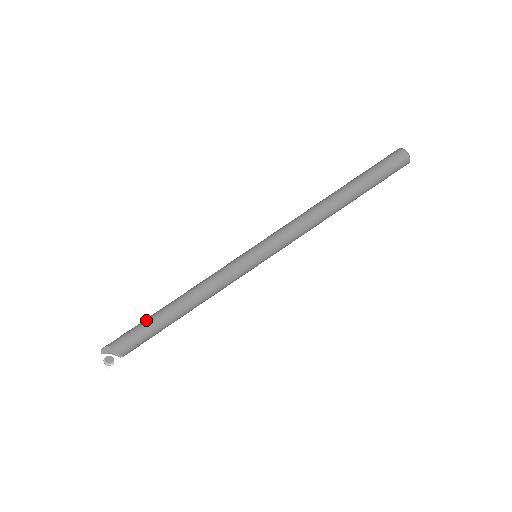
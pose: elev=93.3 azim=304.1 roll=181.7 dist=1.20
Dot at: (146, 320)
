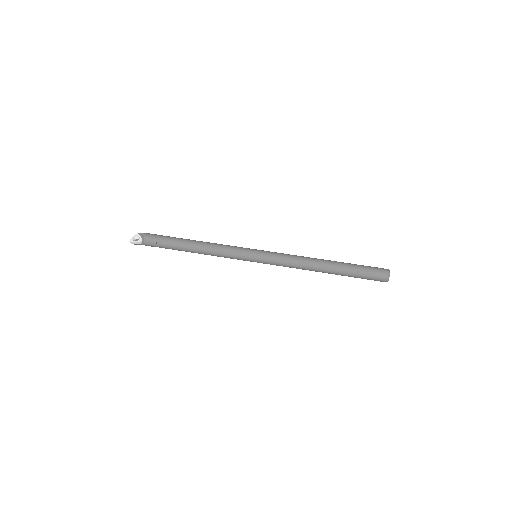
Dot at: (174, 237)
